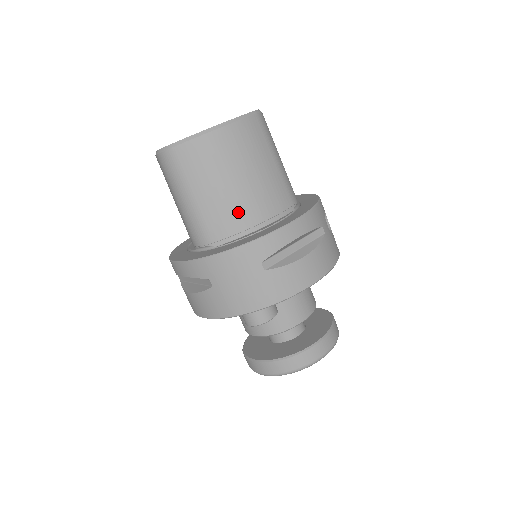
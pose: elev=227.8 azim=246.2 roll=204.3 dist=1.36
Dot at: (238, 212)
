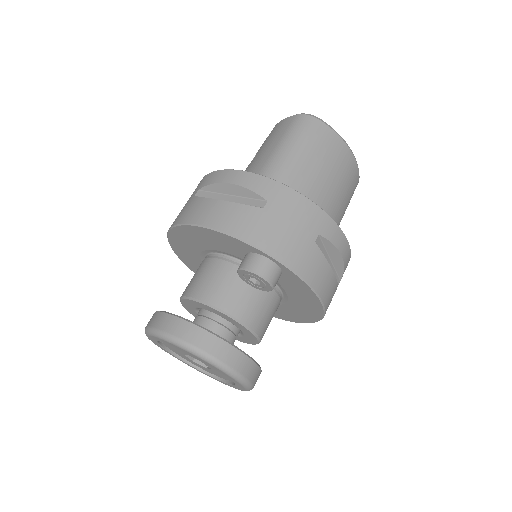
Dot at: (315, 199)
